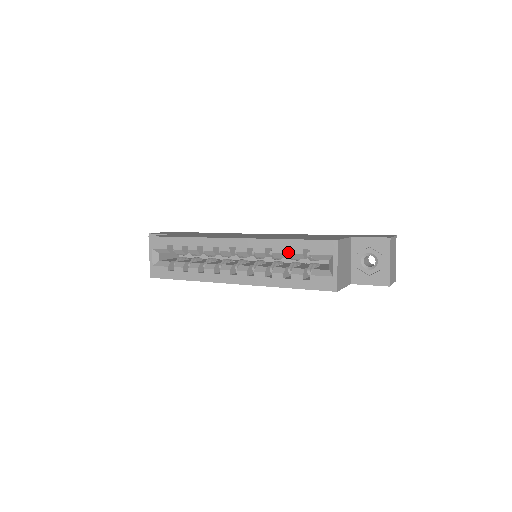
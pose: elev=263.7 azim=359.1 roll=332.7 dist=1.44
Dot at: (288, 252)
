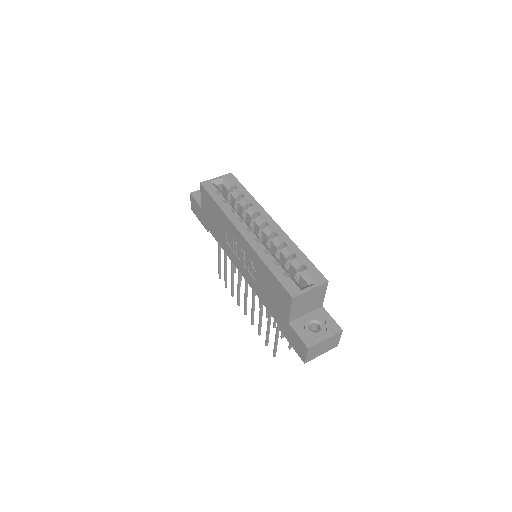
Dot at: (291, 260)
